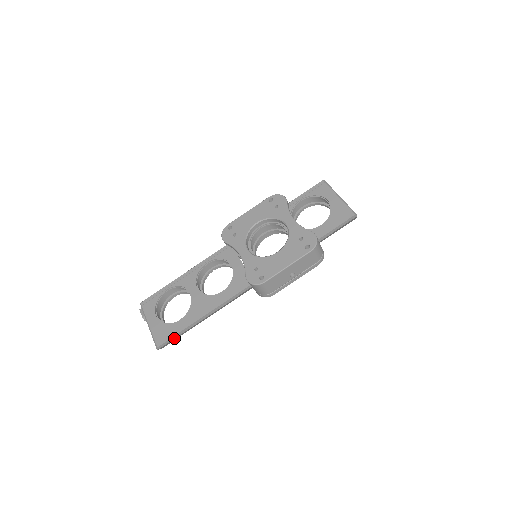
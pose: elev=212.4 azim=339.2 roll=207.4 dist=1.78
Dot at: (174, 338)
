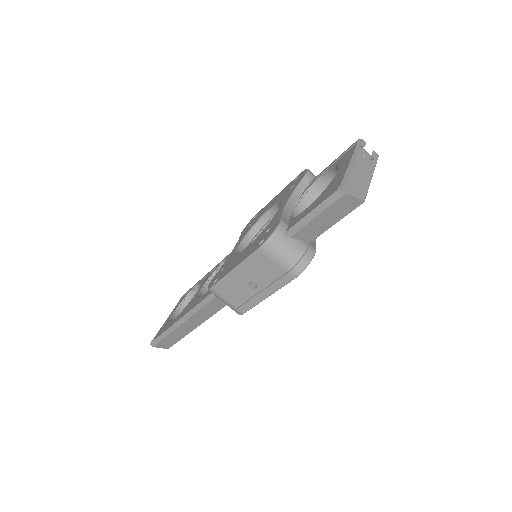
Dot at: (162, 338)
